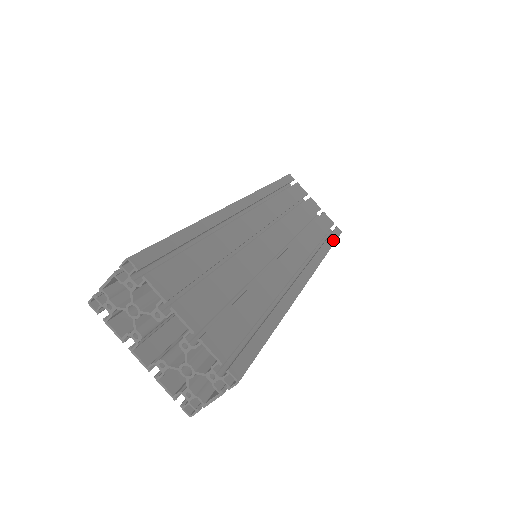
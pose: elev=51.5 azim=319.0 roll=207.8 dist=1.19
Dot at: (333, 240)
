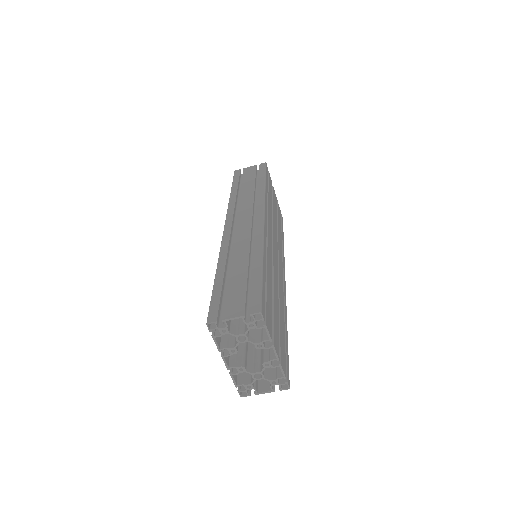
Dot at: (283, 232)
